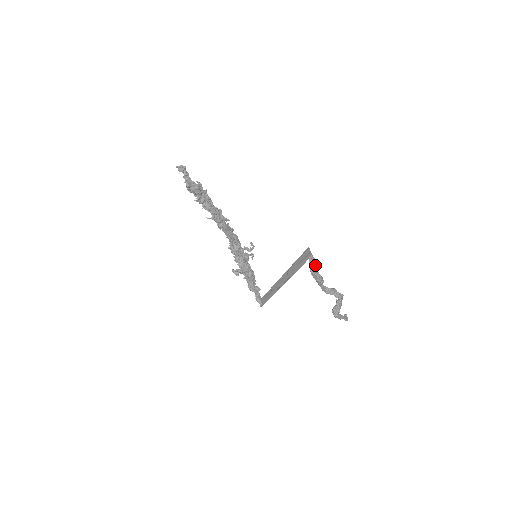
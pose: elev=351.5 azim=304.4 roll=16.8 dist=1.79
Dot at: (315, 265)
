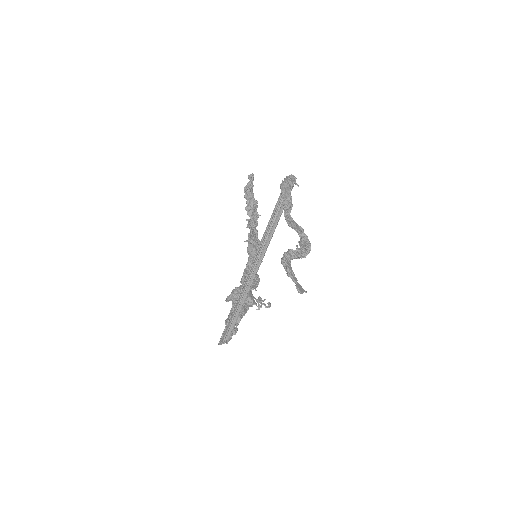
Dot at: (291, 184)
